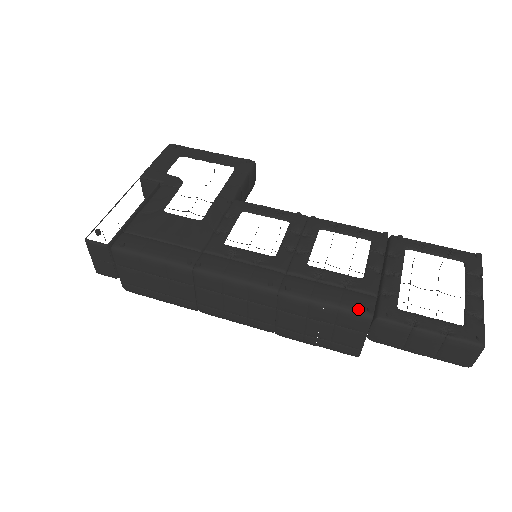
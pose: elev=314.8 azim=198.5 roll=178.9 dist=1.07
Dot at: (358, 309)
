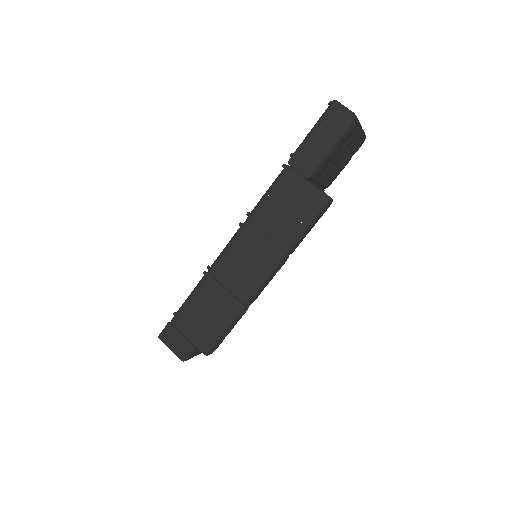
Dot at: (280, 173)
